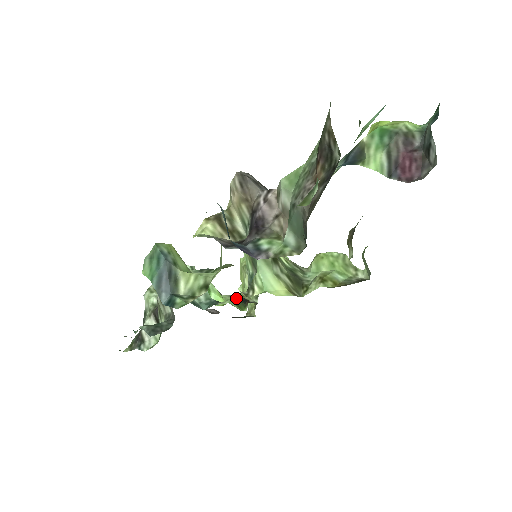
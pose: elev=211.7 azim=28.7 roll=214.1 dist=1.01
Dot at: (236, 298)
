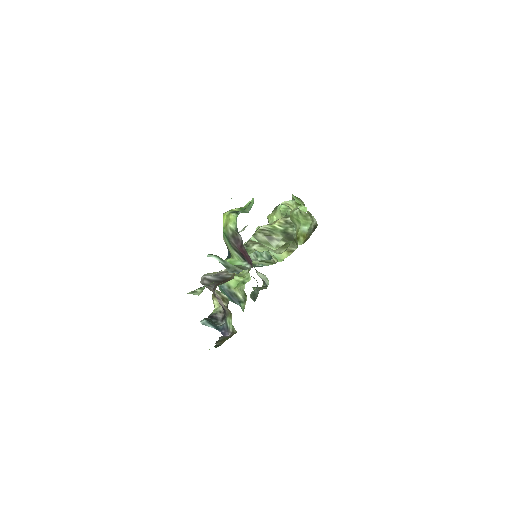
Dot at: occluded
